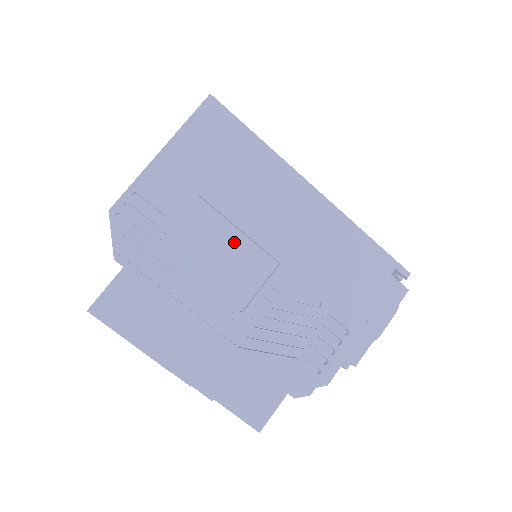
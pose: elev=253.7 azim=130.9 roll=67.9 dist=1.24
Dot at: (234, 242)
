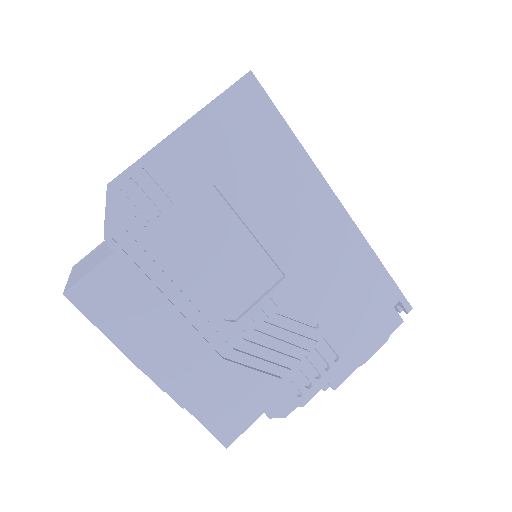
Dot at: (241, 244)
